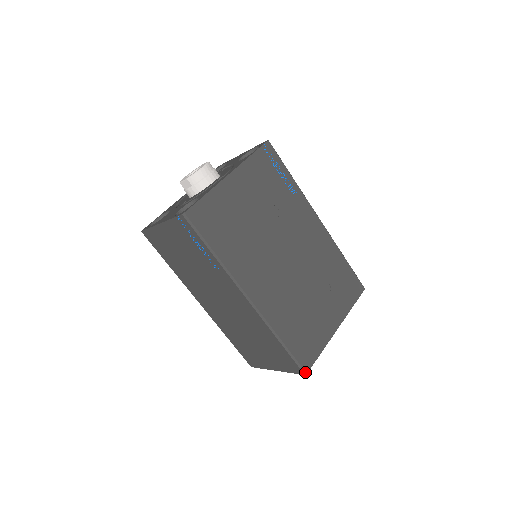
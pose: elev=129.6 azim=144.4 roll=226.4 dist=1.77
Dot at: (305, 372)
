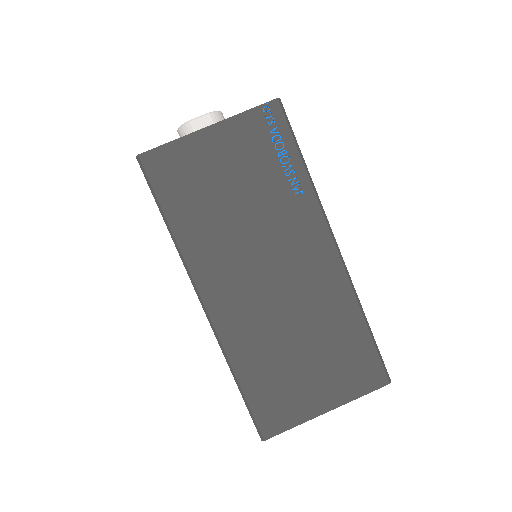
Dot at: (389, 378)
